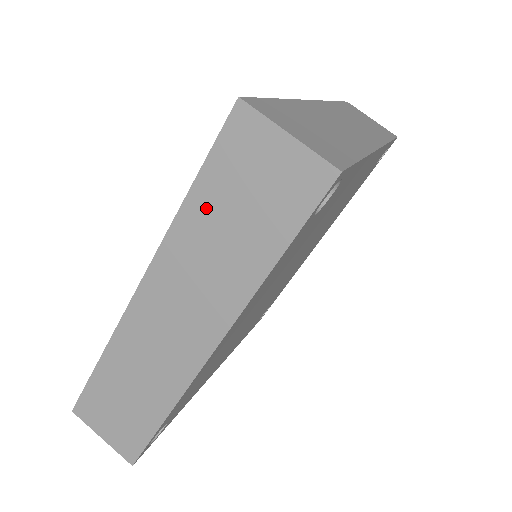
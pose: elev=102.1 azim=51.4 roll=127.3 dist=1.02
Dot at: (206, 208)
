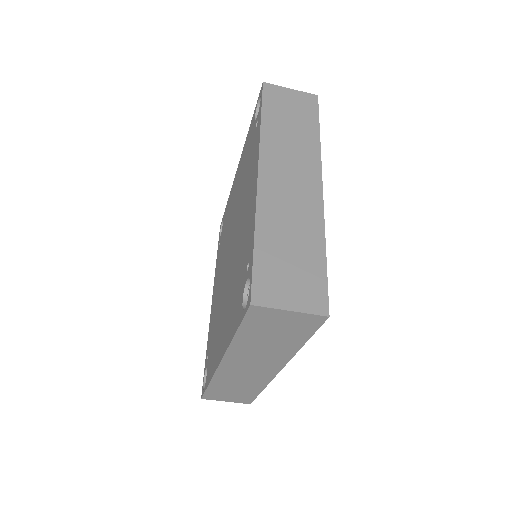
Dot at: (250, 337)
